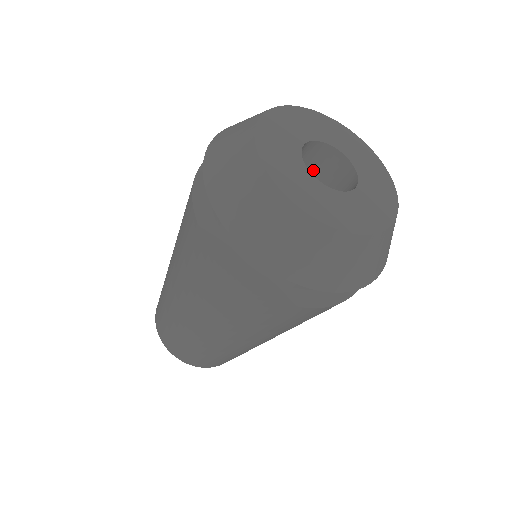
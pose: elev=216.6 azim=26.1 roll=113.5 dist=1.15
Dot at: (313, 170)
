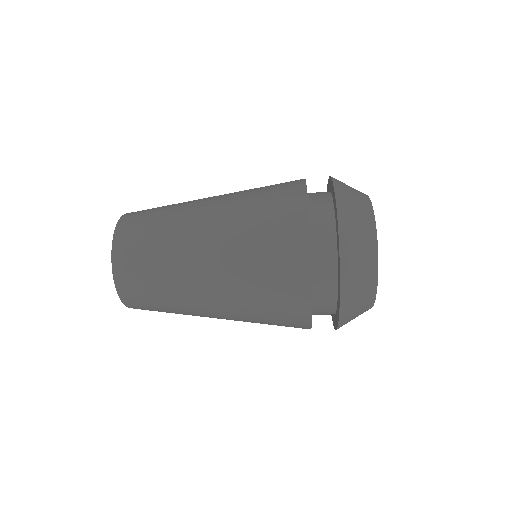
Dot at: occluded
